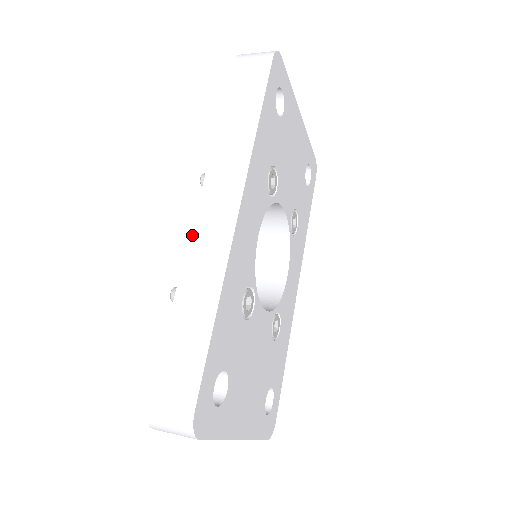
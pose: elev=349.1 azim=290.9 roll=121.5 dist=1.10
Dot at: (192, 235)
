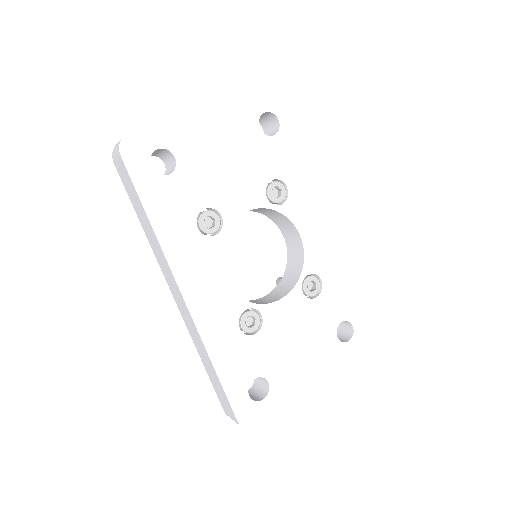
Dot at: (181, 314)
